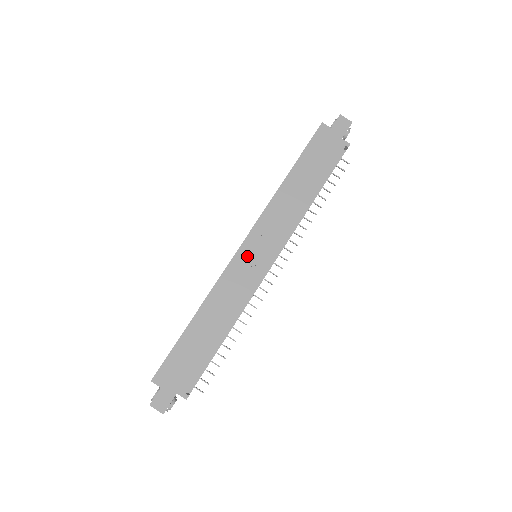
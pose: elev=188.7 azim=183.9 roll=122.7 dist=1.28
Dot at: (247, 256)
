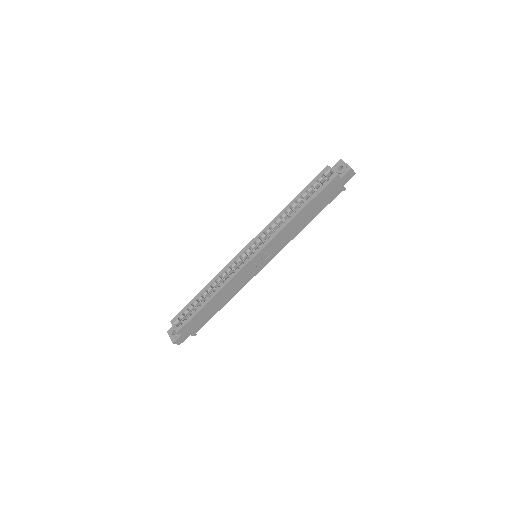
Dot at: (254, 263)
